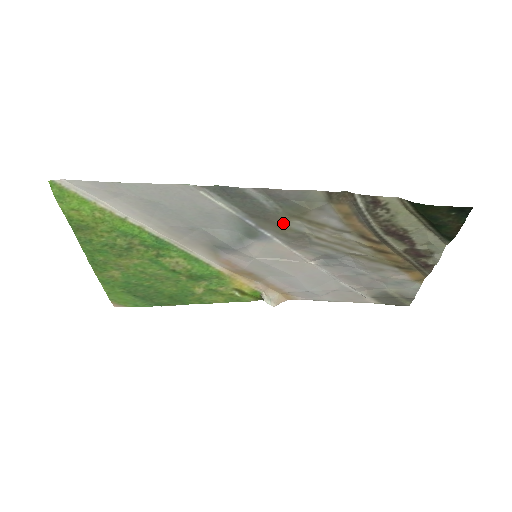
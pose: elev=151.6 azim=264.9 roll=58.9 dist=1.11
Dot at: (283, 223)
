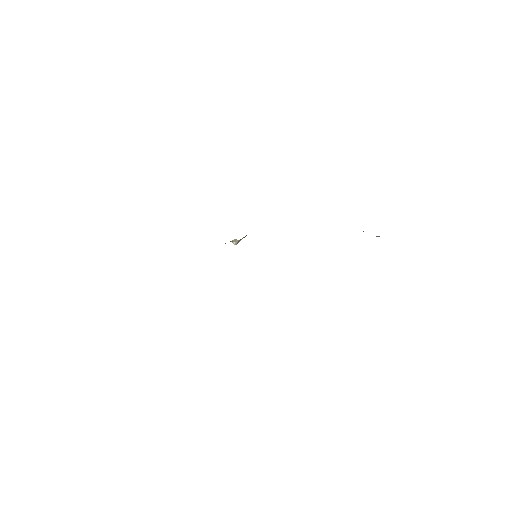
Dot at: occluded
